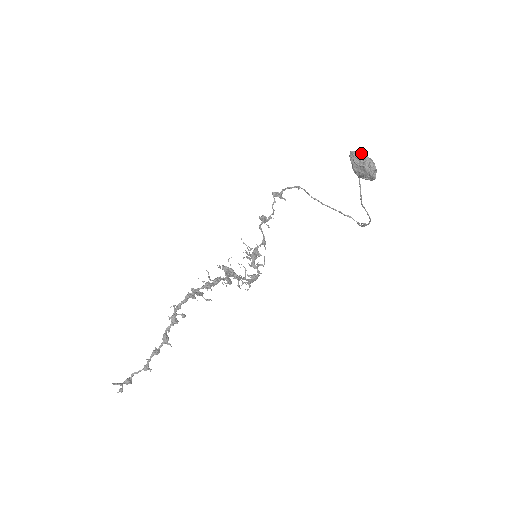
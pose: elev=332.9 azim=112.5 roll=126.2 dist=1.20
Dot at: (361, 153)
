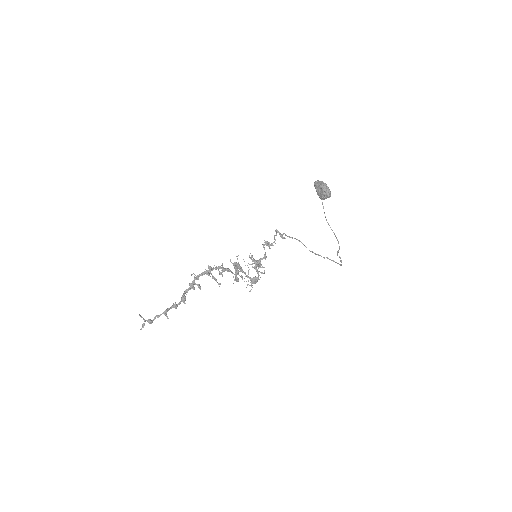
Dot at: (320, 182)
